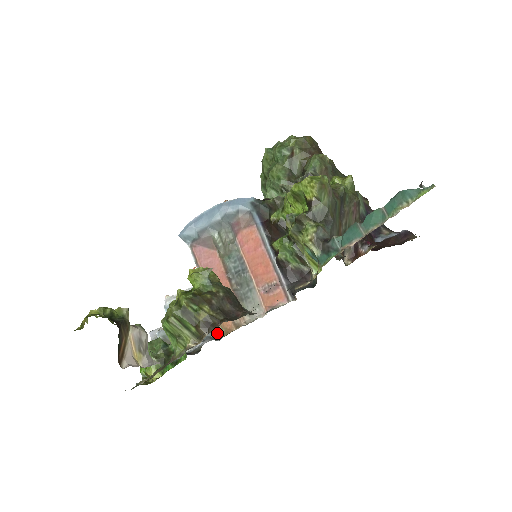
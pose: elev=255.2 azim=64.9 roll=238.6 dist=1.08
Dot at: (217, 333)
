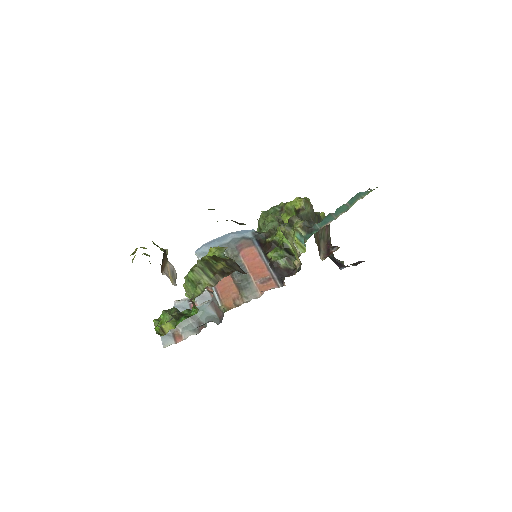
Dot at: (218, 320)
